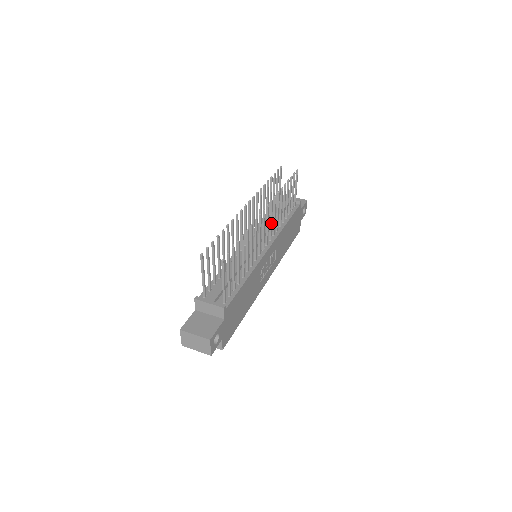
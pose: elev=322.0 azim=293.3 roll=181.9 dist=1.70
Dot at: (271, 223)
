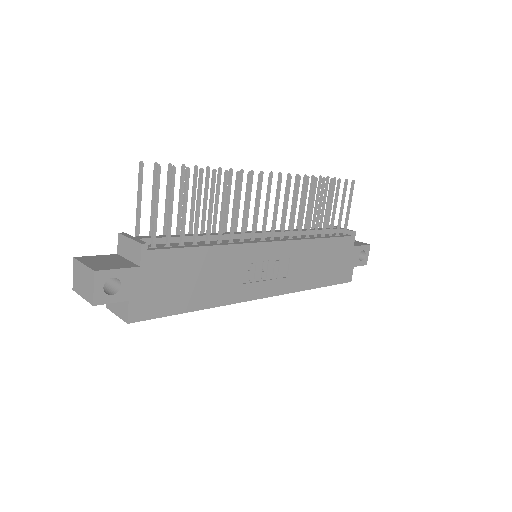
Dot at: (285, 211)
